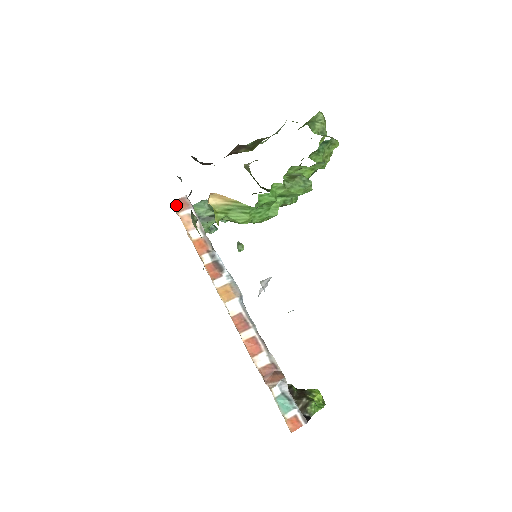
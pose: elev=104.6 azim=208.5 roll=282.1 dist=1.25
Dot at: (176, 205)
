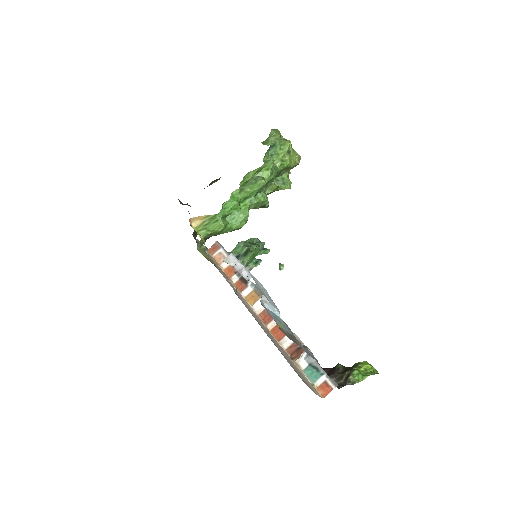
Dot at: (211, 251)
